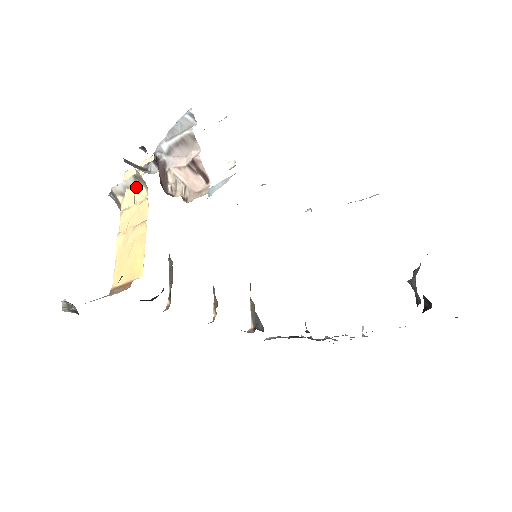
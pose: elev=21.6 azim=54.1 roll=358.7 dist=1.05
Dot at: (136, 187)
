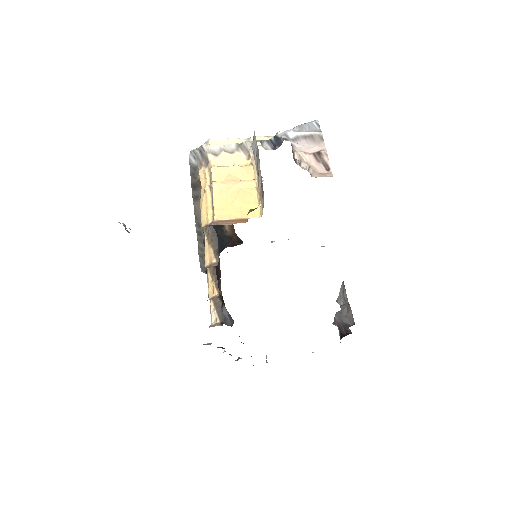
Dot at: (236, 153)
